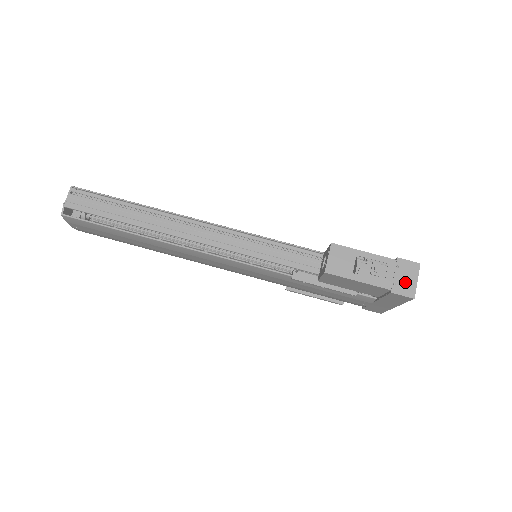
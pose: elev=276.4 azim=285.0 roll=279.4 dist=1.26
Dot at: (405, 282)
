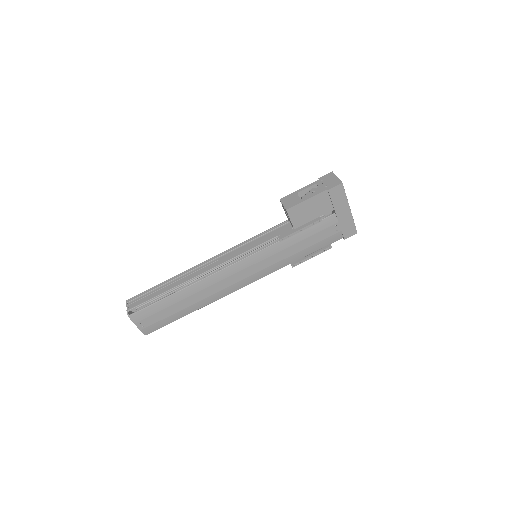
Dot at: (331, 182)
